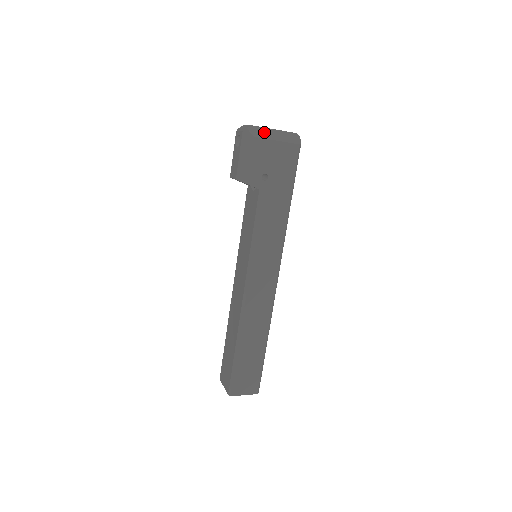
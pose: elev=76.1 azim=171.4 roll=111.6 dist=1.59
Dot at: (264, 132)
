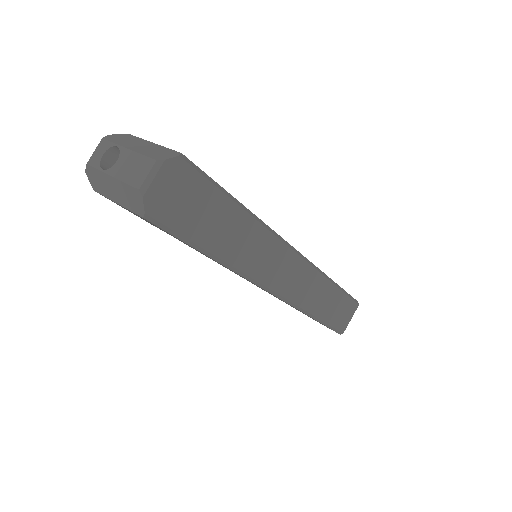
Dot at: (101, 181)
